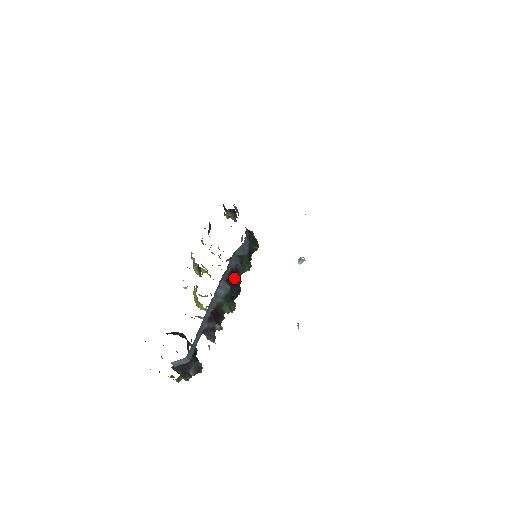
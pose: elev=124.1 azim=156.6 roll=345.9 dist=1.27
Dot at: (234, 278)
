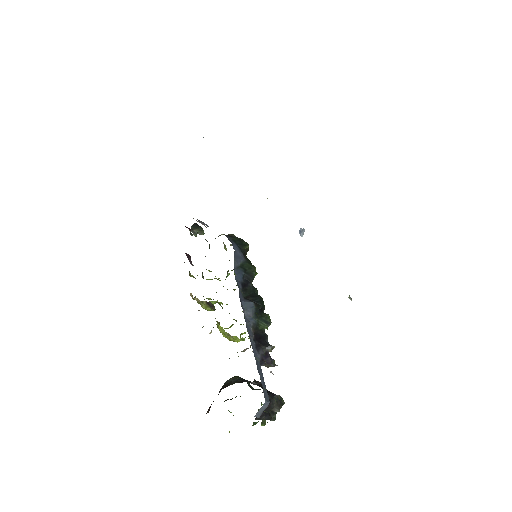
Dot at: (249, 291)
